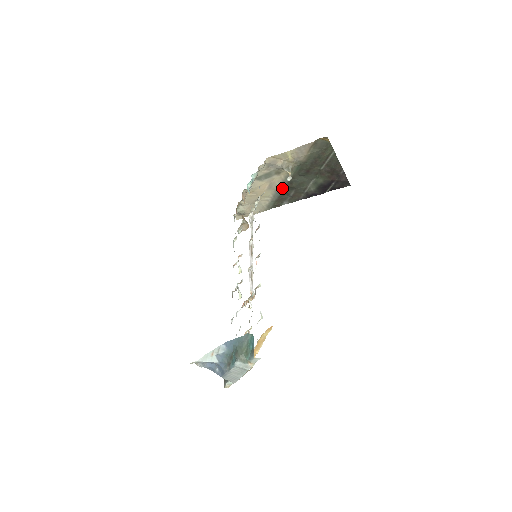
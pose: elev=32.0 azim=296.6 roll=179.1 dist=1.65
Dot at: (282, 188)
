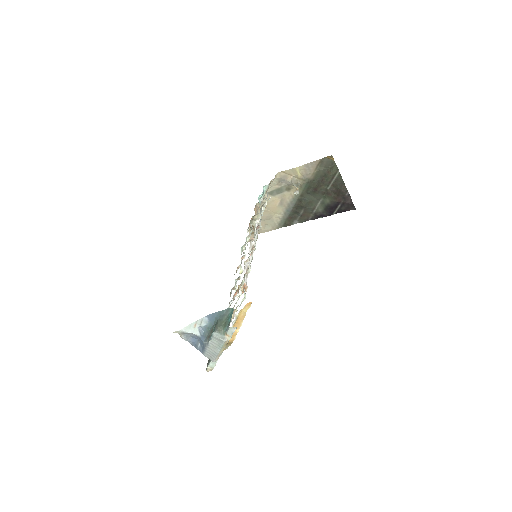
Dot at: (292, 206)
